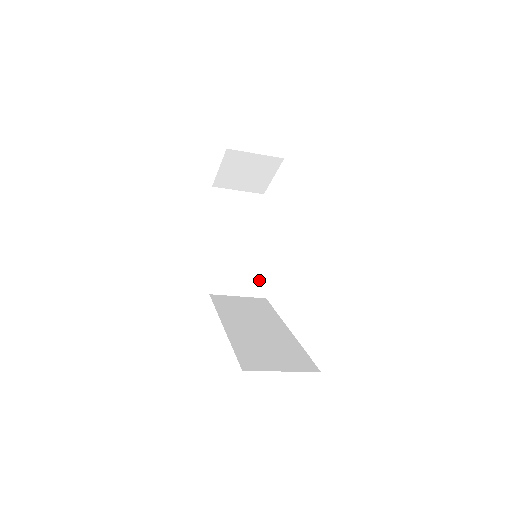
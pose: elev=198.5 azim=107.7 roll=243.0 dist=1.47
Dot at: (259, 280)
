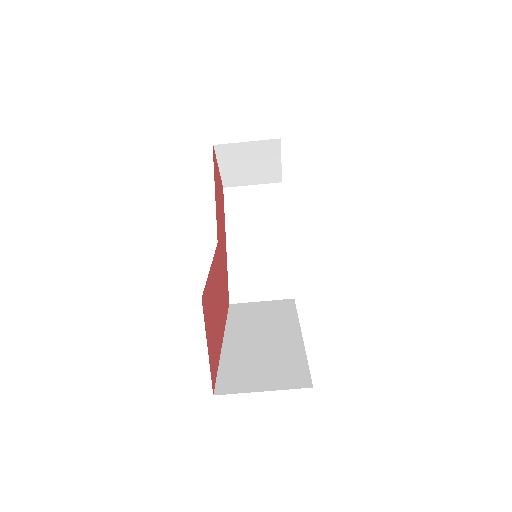
Dot at: (284, 279)
